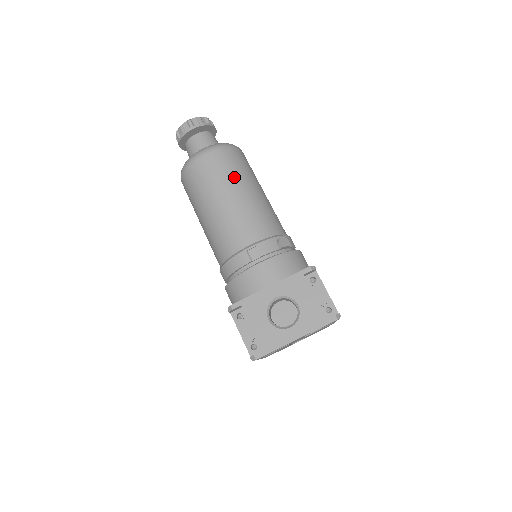
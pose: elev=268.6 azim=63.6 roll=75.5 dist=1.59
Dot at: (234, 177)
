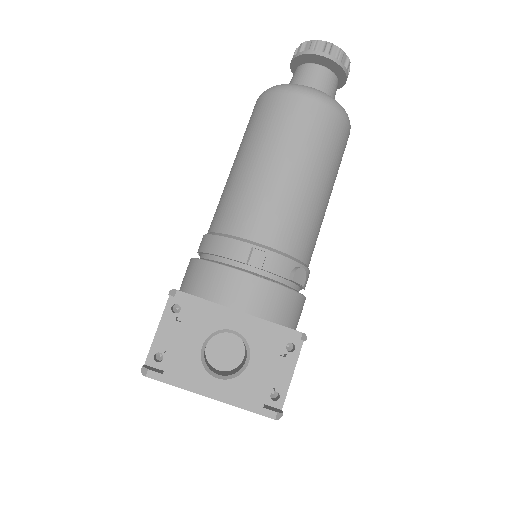
Dot at: (317, 153)
